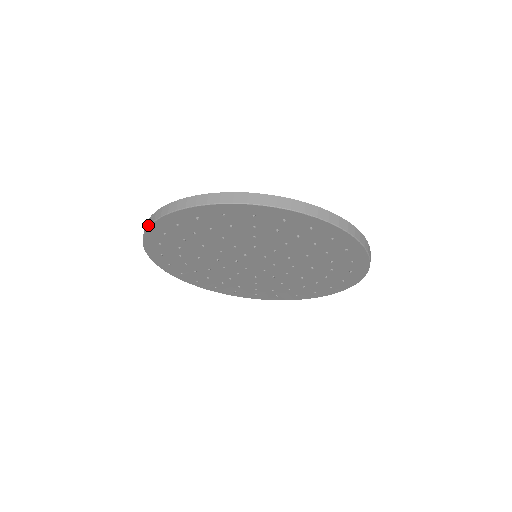
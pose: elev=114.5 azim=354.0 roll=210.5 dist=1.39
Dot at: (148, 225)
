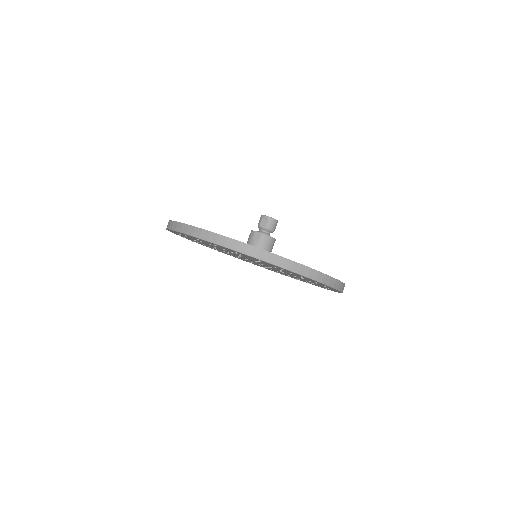
Dot at: (174, 229)
